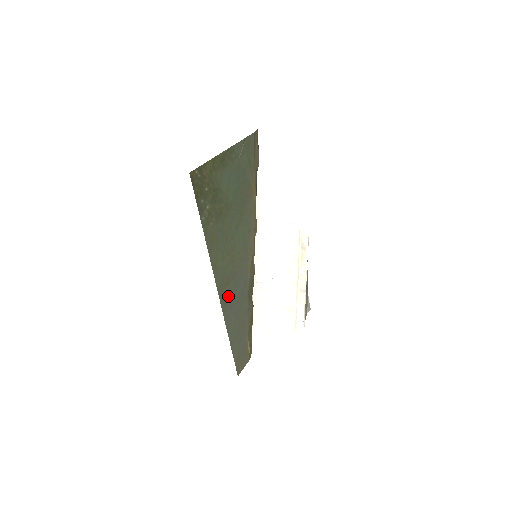
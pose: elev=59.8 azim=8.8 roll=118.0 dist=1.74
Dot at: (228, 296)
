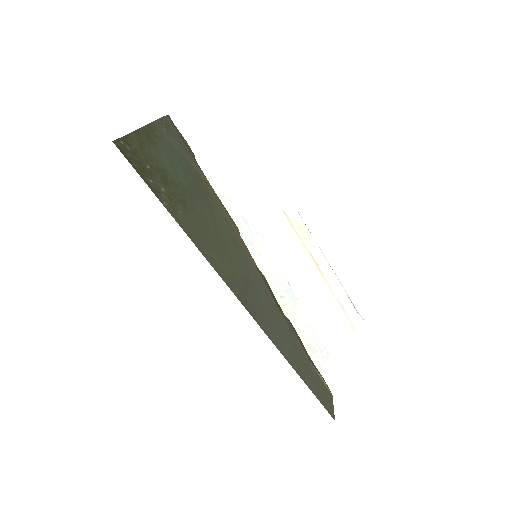
Dot at: (257, 309)
